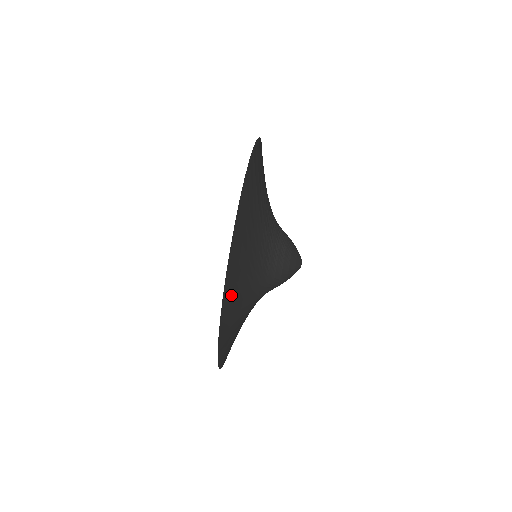
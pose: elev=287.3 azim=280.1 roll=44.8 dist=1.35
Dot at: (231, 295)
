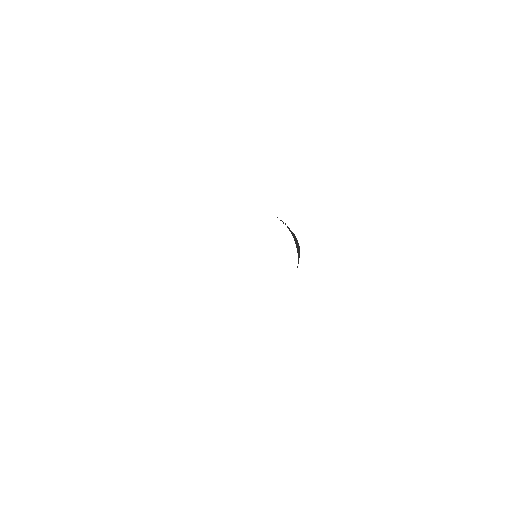
Dot at: occluded
